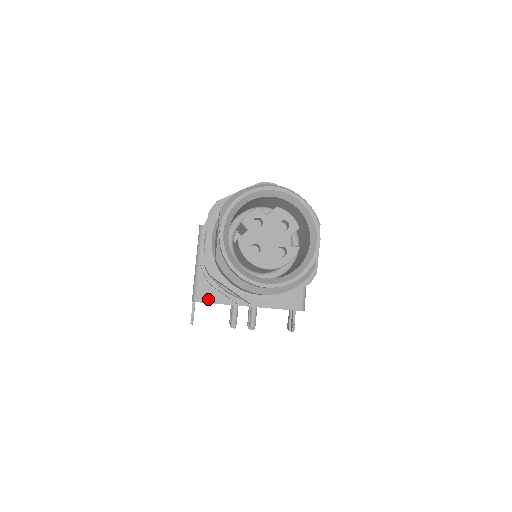
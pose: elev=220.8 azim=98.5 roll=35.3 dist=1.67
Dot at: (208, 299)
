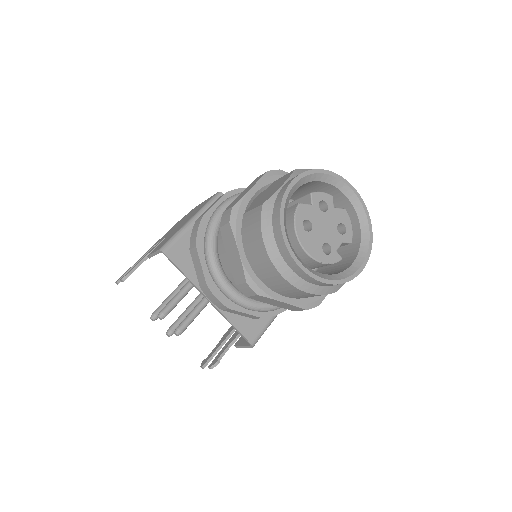
Dot at: (177, 260)
